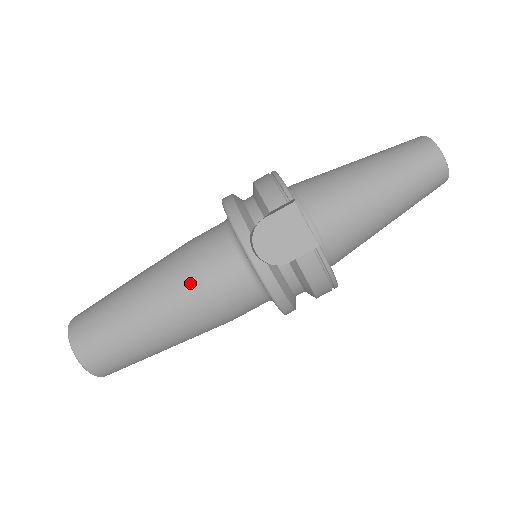
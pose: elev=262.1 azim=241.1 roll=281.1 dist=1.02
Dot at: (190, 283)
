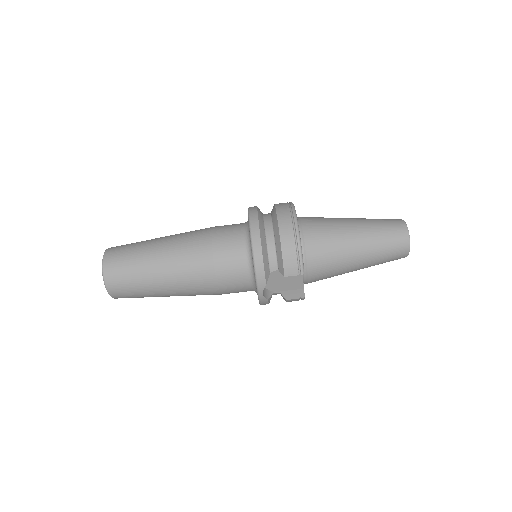
Dot at: (210, 285)
